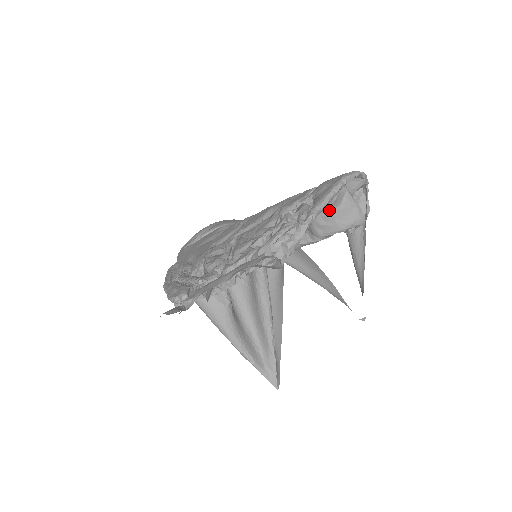
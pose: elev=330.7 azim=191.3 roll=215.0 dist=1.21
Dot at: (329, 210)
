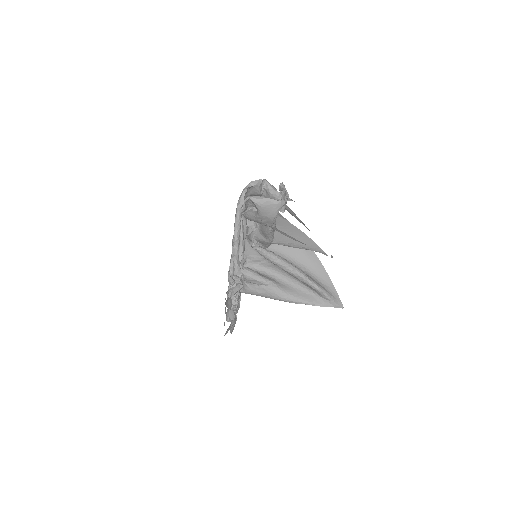
Dot at: (257, 214)
